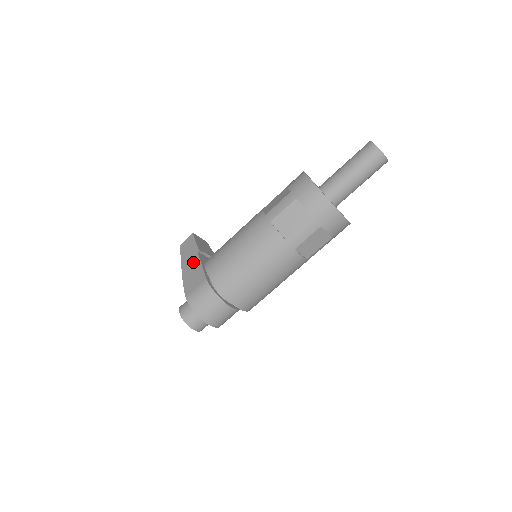
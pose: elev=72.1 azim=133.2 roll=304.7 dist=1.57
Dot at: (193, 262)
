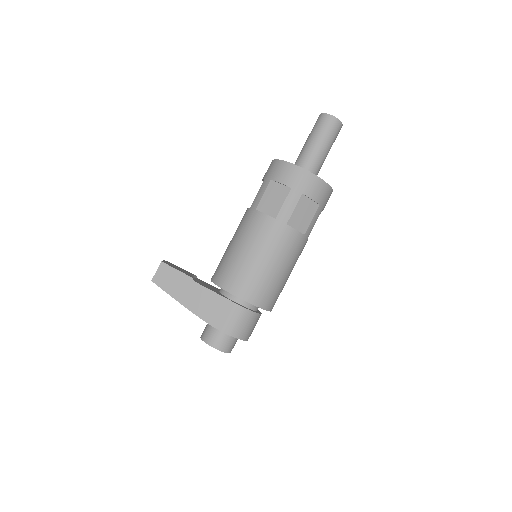
Dot at: (197, 293)
